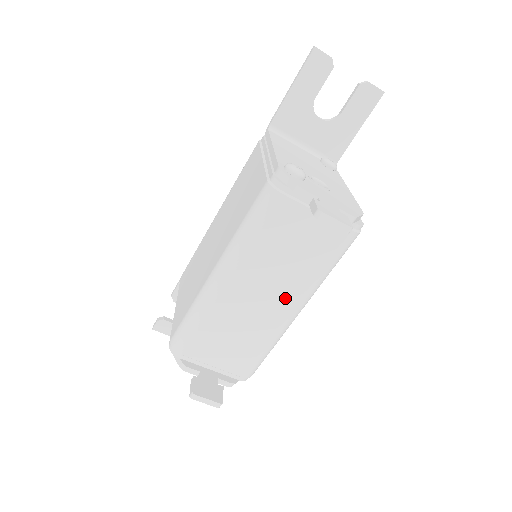
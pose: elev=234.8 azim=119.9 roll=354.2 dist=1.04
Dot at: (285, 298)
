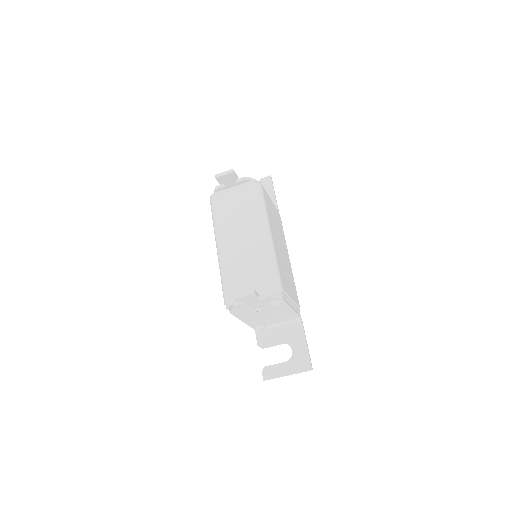
Dot at: (253, 230)
